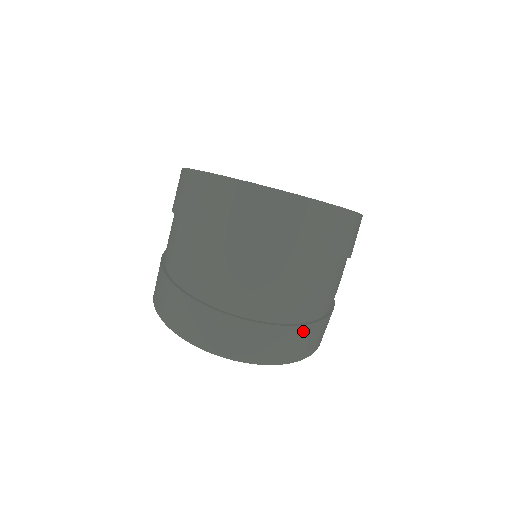
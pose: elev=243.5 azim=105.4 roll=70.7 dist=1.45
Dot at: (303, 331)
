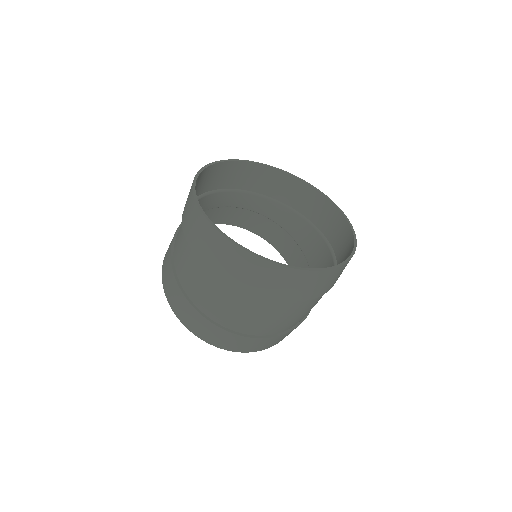
Dot at: occluded
